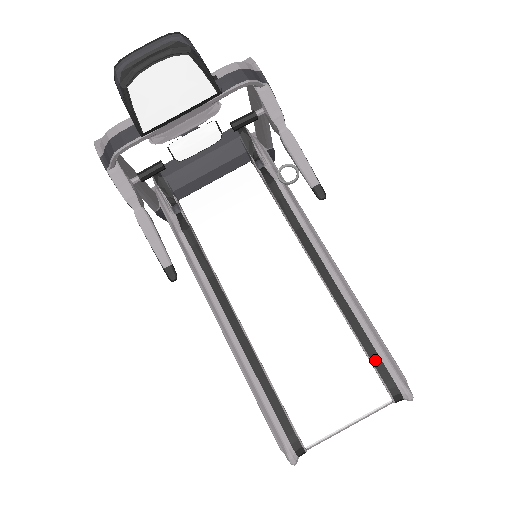
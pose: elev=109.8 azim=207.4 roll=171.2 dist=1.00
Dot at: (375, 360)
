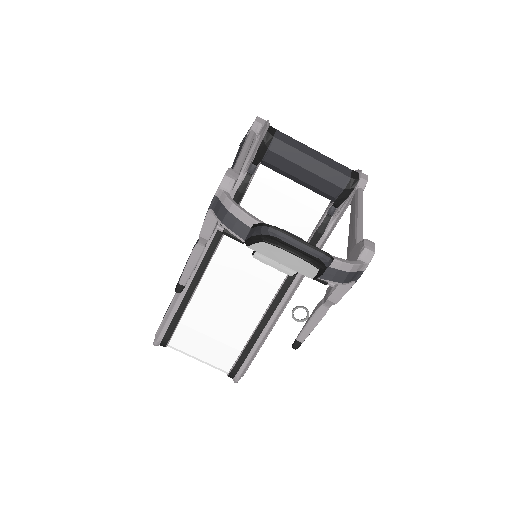
Dot at: (242, 358)
